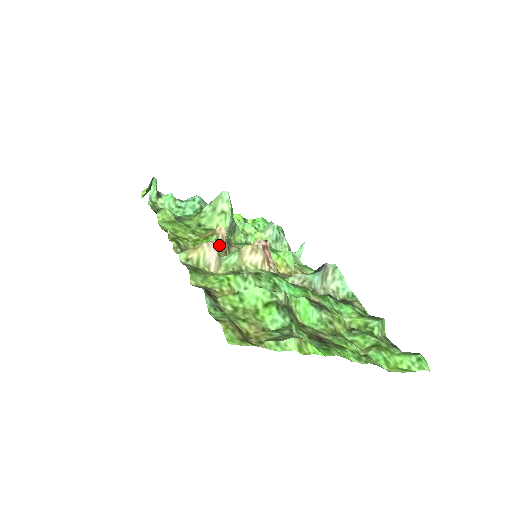
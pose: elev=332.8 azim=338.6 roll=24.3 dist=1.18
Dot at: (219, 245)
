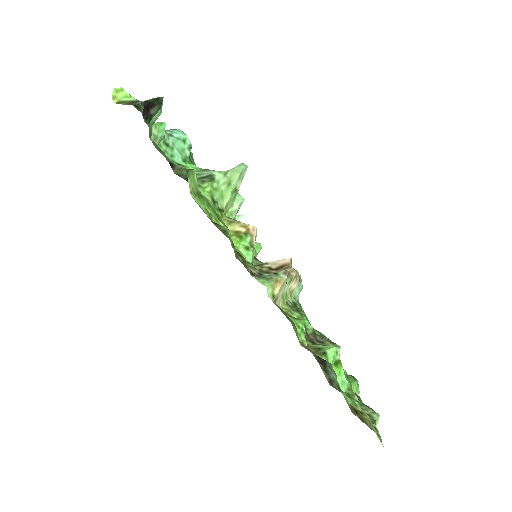
Dot at: (252, 251)
